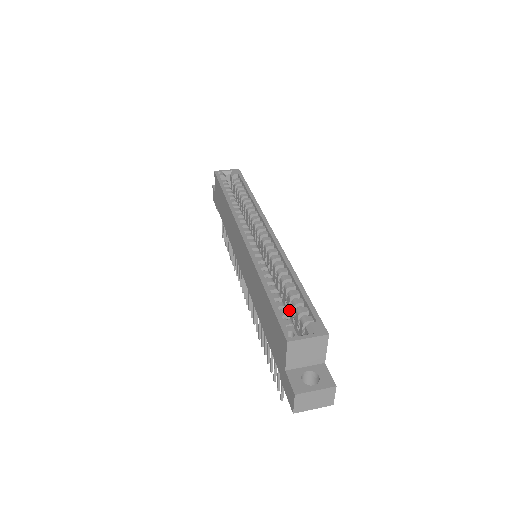
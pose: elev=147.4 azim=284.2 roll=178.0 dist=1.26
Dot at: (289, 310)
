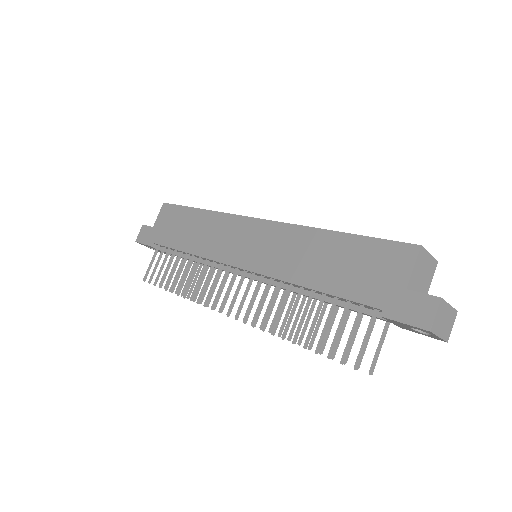
Dot at: occluded
